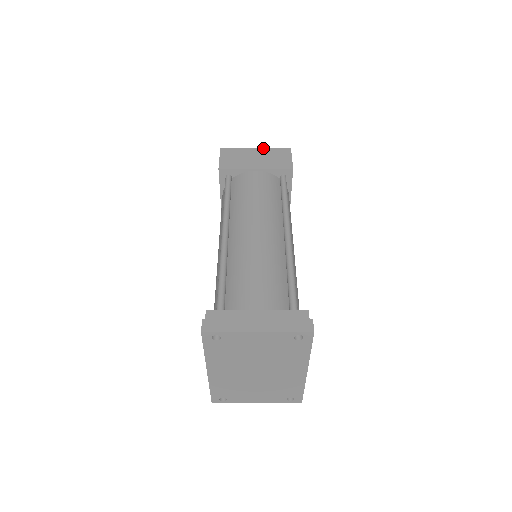
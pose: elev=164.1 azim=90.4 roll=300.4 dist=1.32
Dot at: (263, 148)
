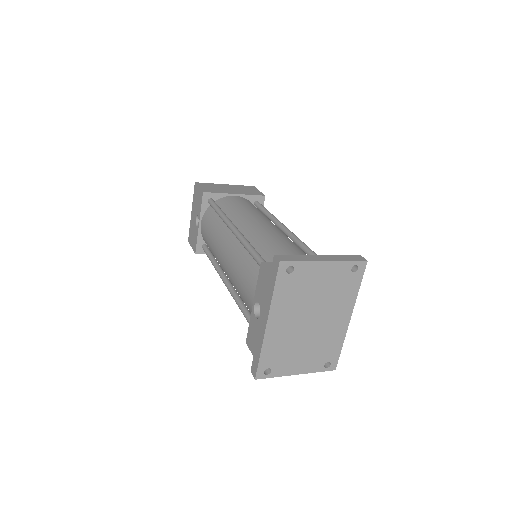
Dot at: occluded
